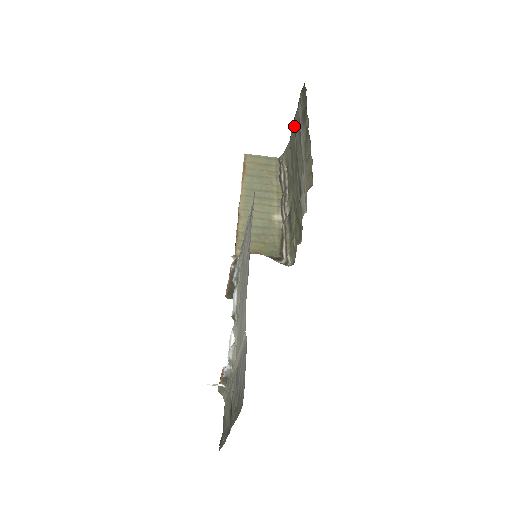
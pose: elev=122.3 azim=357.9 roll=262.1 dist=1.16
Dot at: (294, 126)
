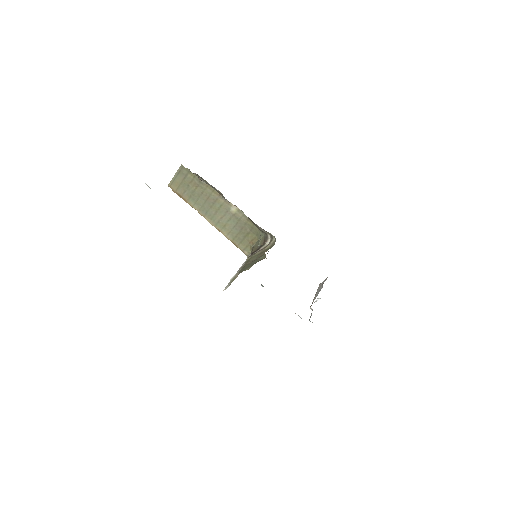
Dot at: occluded
